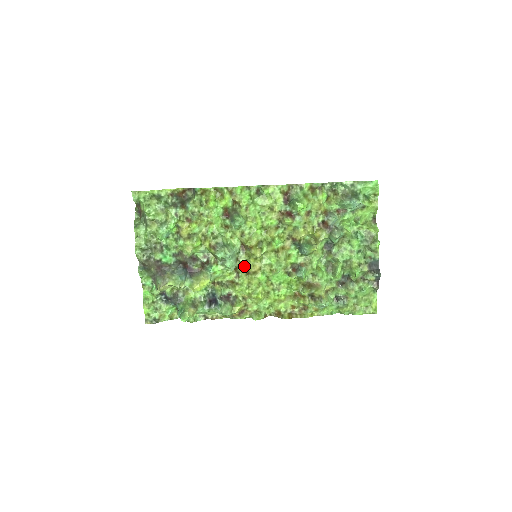
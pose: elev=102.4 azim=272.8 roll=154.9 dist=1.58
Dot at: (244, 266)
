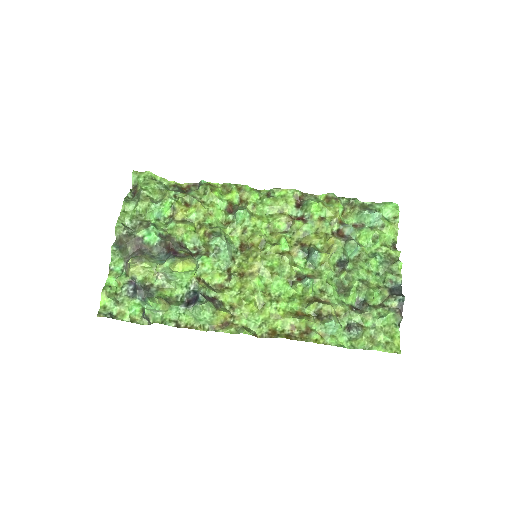
Dot at: (239, 268)
